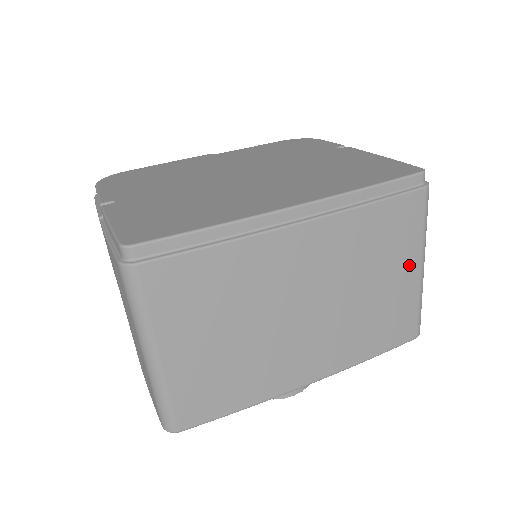
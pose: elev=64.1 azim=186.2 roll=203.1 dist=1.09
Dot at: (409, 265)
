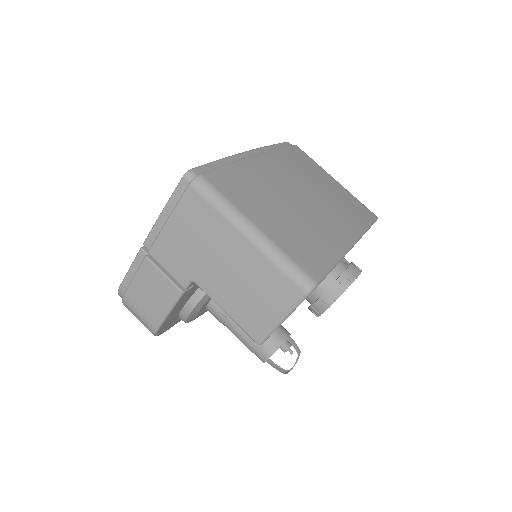
Dot at: (328, 178)
